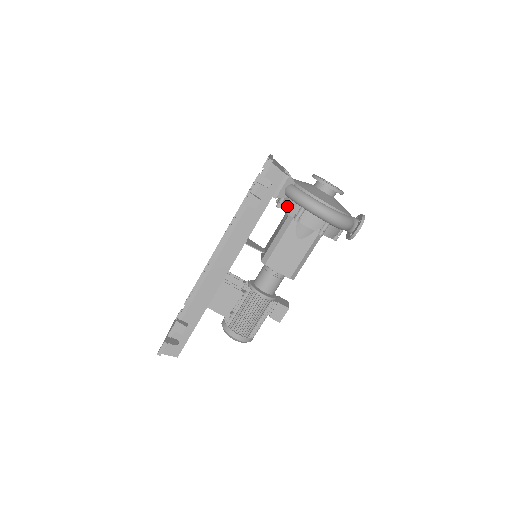
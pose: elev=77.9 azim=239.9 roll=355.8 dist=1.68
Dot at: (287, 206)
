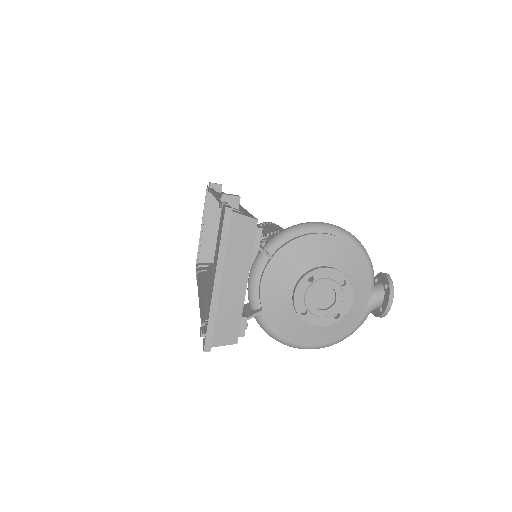
Dot at: occluded
